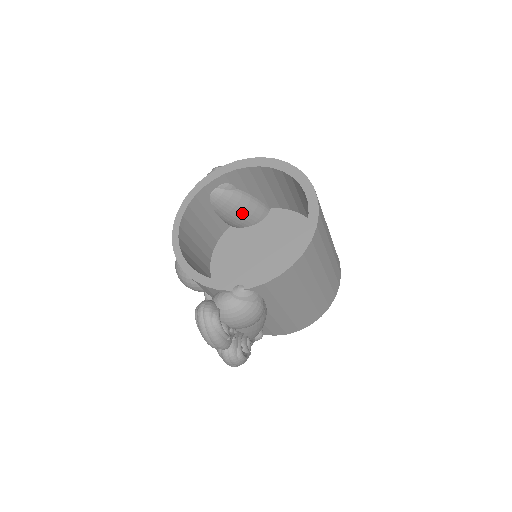
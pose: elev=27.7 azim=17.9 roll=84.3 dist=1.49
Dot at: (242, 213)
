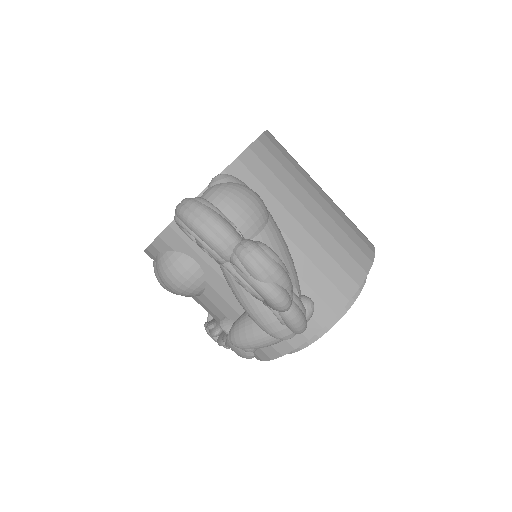
Dot at: occluded
